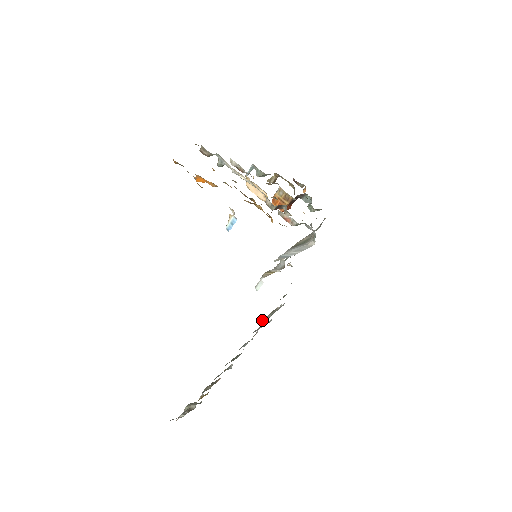
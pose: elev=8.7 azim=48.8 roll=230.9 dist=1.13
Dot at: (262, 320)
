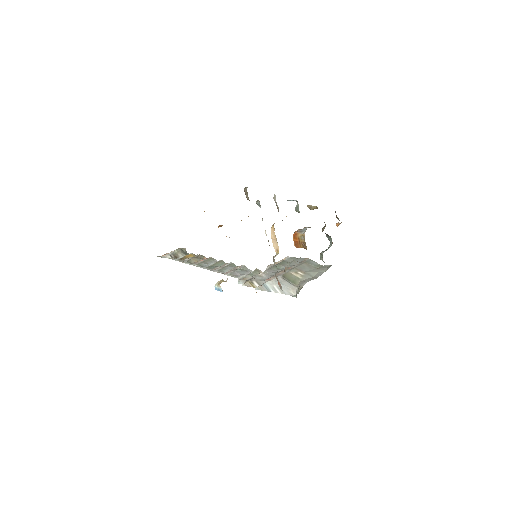
Dot at: (242, 278)
